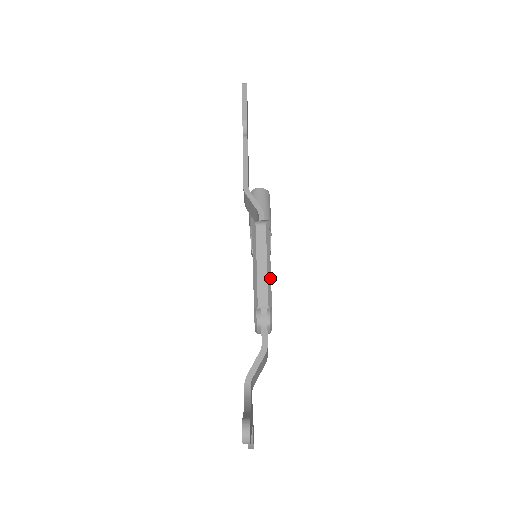
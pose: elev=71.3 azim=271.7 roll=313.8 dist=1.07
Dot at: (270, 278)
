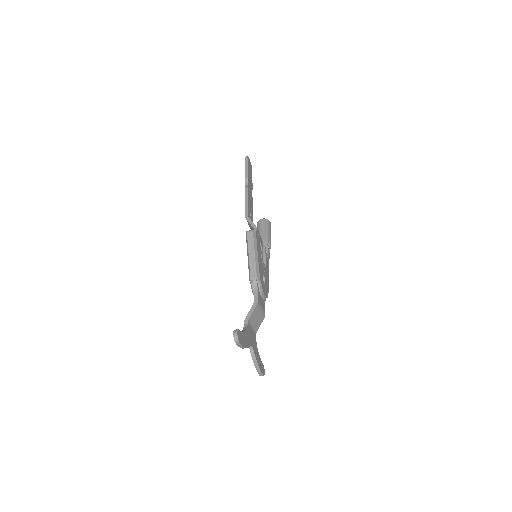
Dot at: (258, 262)
